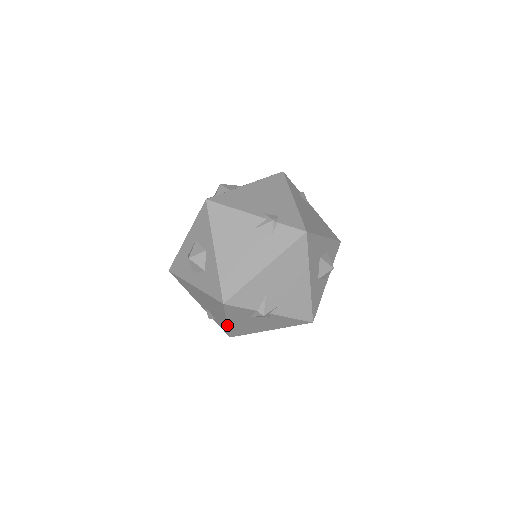
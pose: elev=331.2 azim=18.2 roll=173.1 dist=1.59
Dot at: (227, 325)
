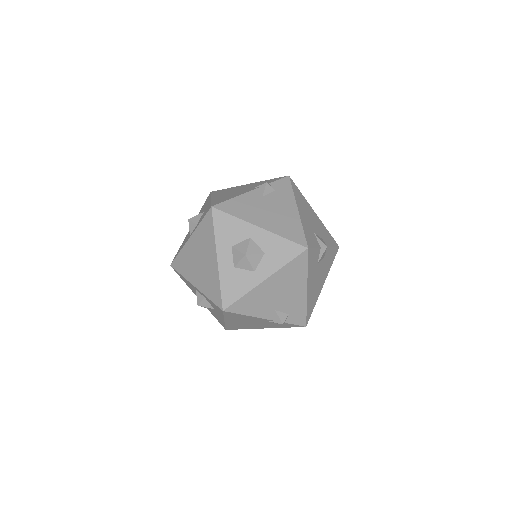
Dot at: (306, 298)
